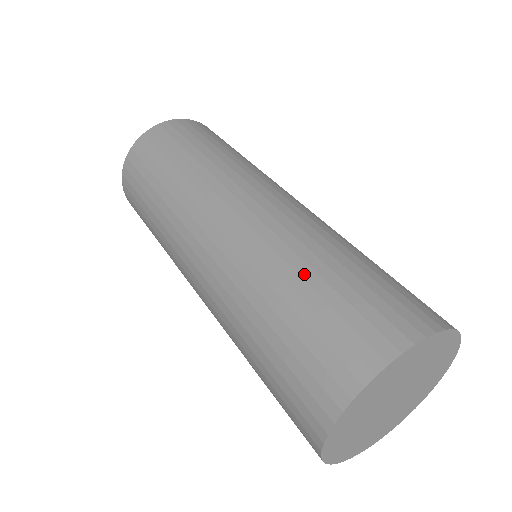
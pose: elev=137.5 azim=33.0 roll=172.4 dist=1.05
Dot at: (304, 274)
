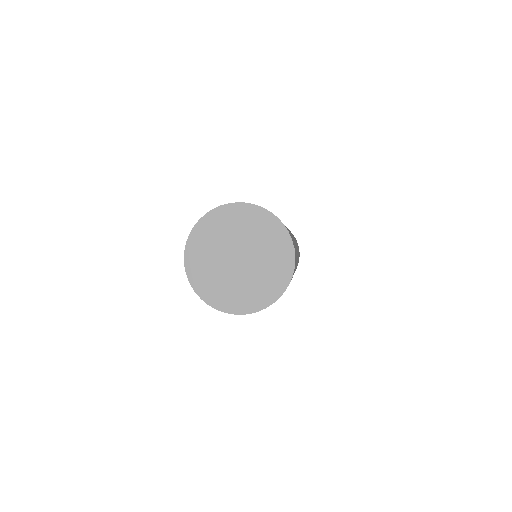
Dot at: occluded
